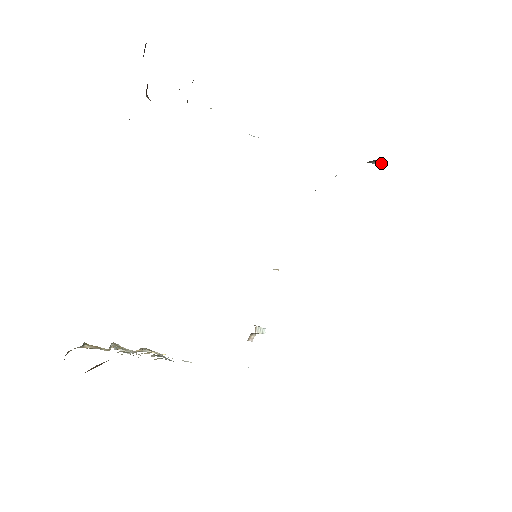
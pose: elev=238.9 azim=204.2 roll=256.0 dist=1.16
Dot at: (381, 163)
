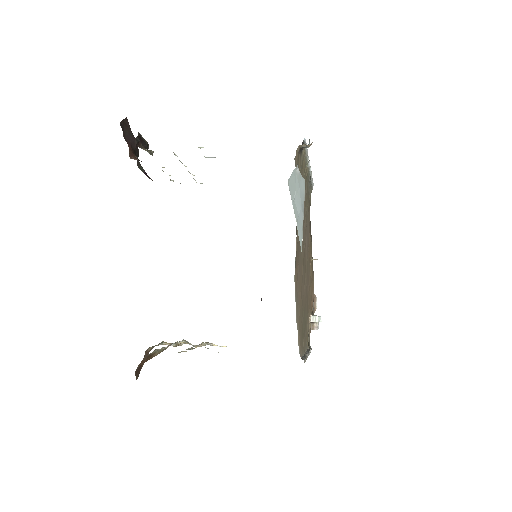
Dot at: (308, 146)
